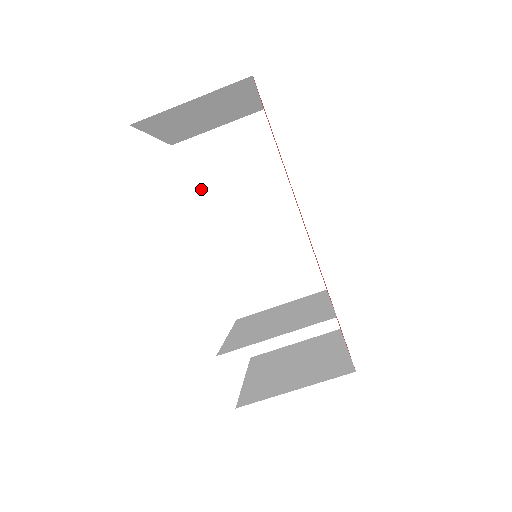
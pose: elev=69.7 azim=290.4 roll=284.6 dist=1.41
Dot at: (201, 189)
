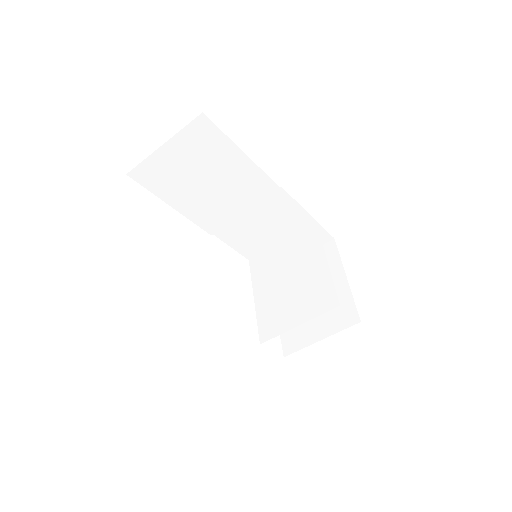
Dot at: (175, 196)
